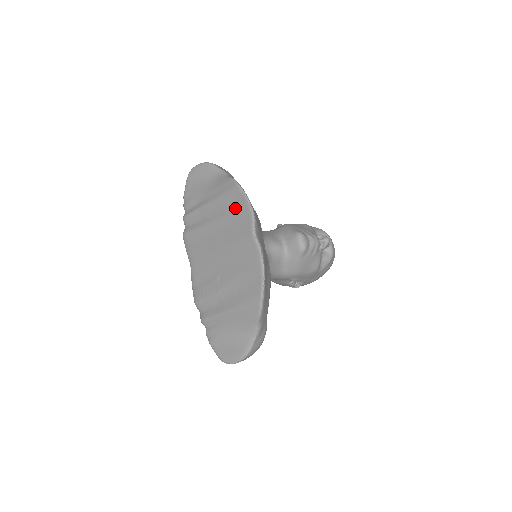
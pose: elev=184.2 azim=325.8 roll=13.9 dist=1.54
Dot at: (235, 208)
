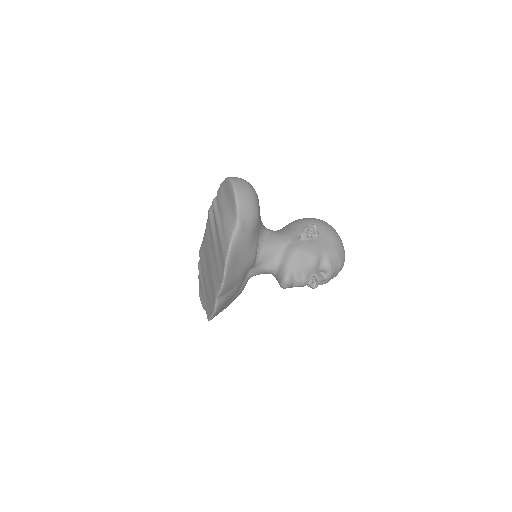
Dot at: (220, 267)
